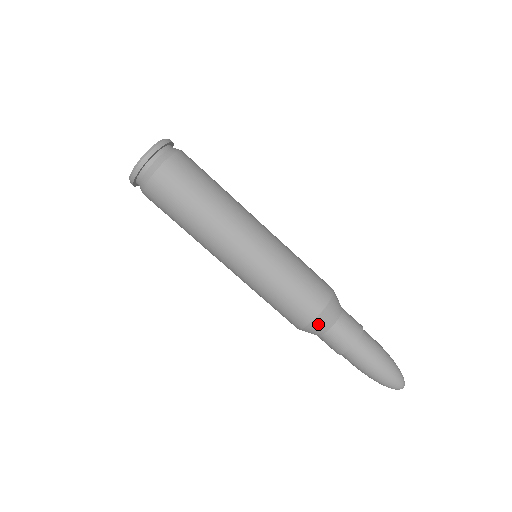
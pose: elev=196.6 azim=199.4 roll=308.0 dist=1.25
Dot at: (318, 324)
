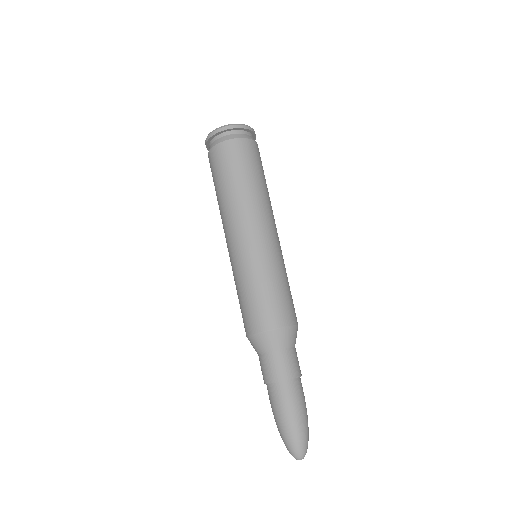
Dot at: (254, 342)
